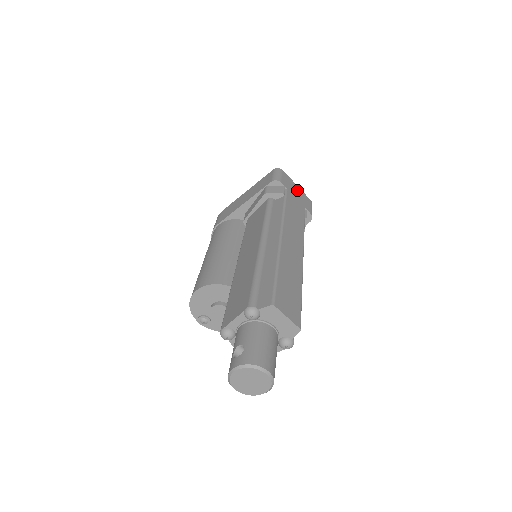
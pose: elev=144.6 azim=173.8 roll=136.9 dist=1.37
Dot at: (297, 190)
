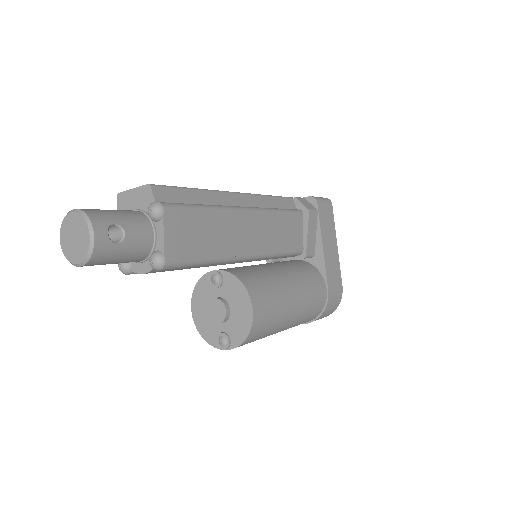
Dot at: occluded
